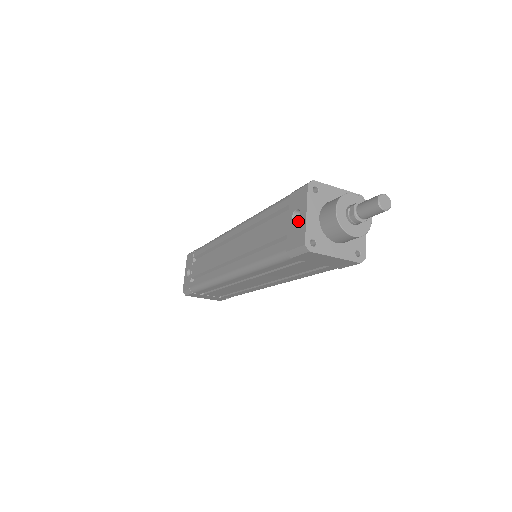
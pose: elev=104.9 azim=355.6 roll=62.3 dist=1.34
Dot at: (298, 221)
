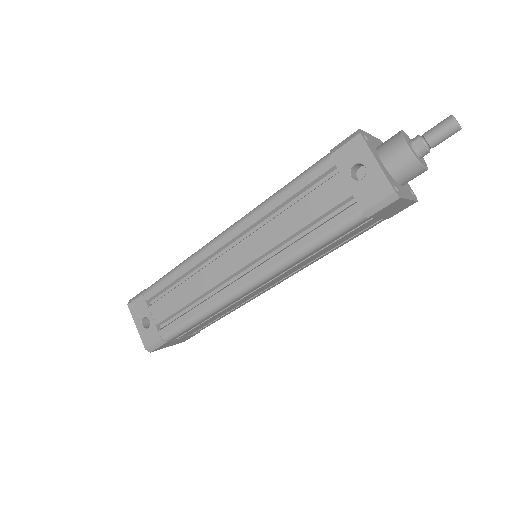
Dot at: (366, 174)
